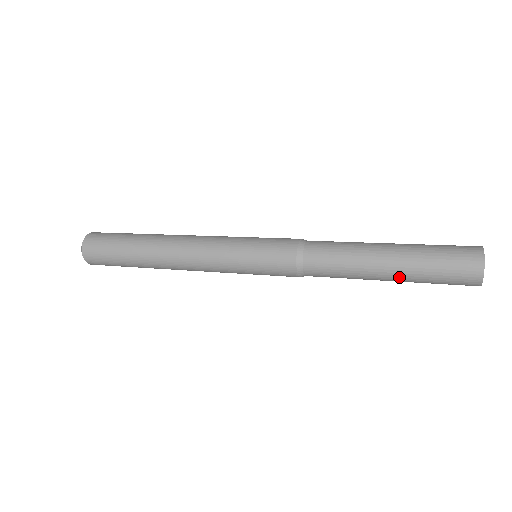
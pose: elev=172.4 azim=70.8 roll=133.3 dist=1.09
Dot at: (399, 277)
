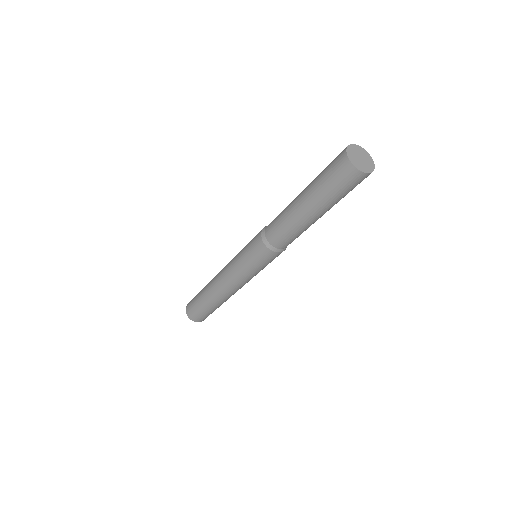
Dot at: (320, 210)
